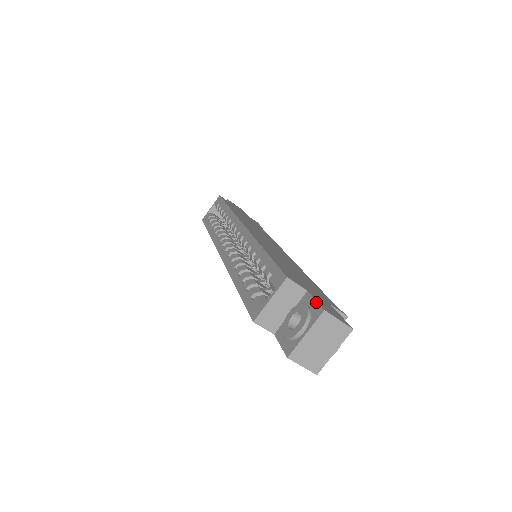
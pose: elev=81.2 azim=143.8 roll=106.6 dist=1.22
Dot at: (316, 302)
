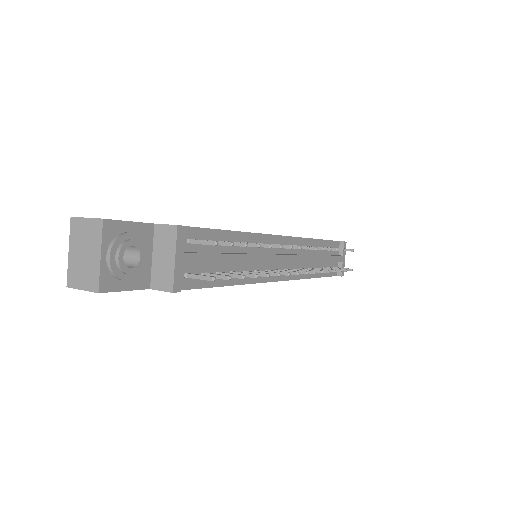
Dot at: occluded
